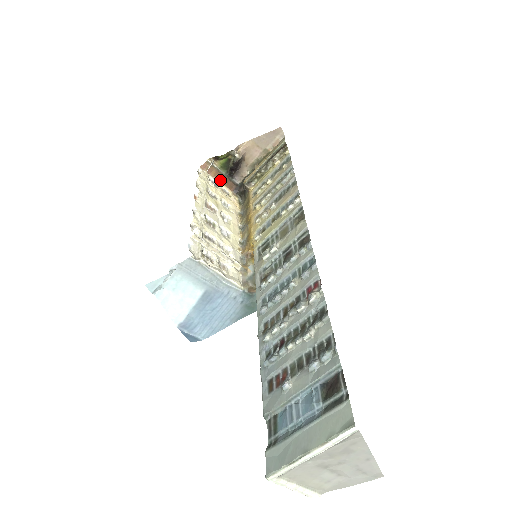
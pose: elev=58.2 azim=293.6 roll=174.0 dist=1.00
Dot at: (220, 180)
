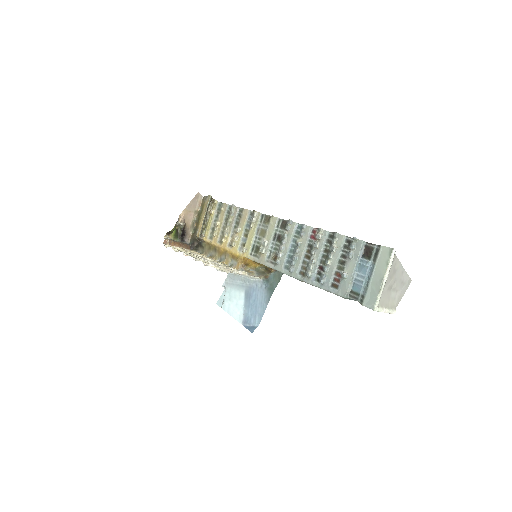
Dot at: (179, 246)
